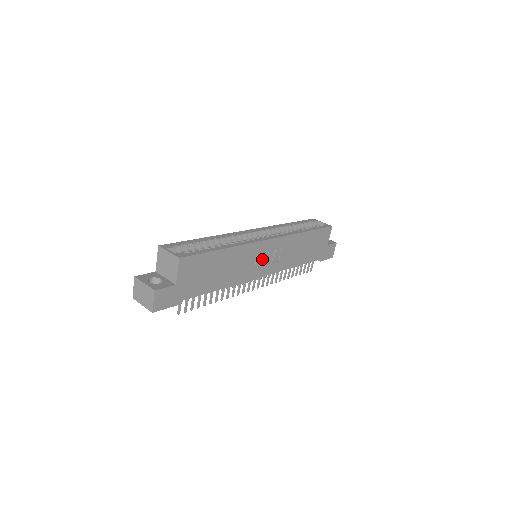
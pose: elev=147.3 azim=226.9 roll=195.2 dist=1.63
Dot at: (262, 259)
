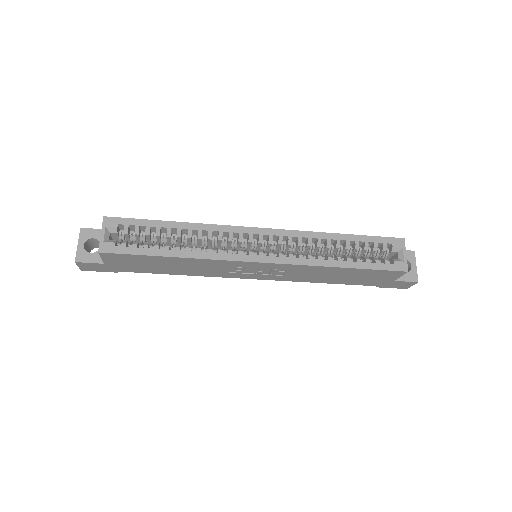
Dot at: (248, 270)
